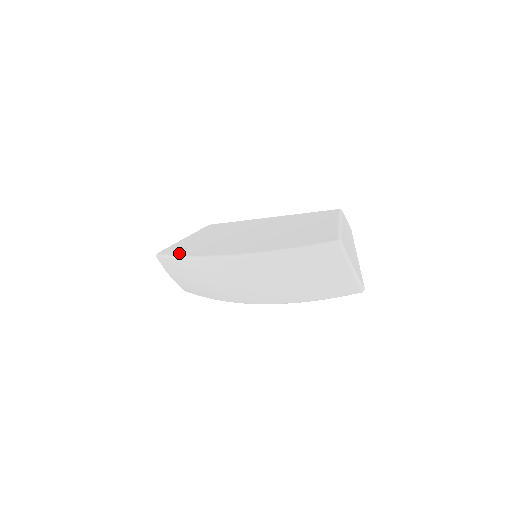
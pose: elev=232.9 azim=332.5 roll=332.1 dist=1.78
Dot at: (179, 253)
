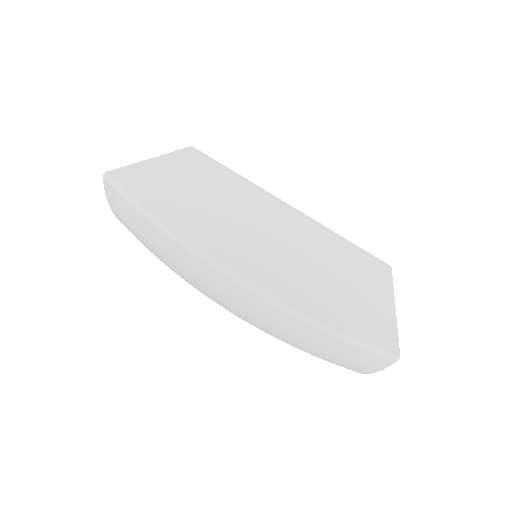
Dot at: (152, 206)
